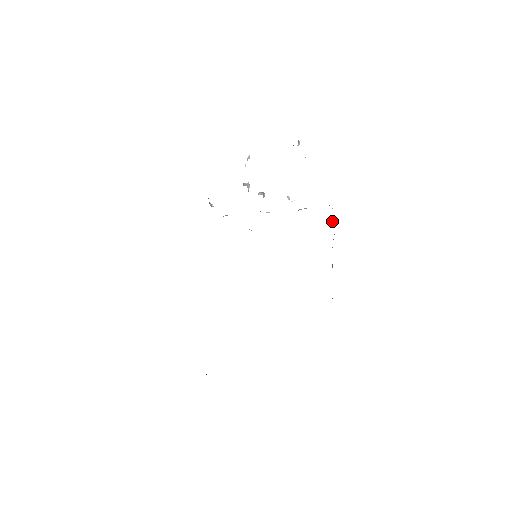
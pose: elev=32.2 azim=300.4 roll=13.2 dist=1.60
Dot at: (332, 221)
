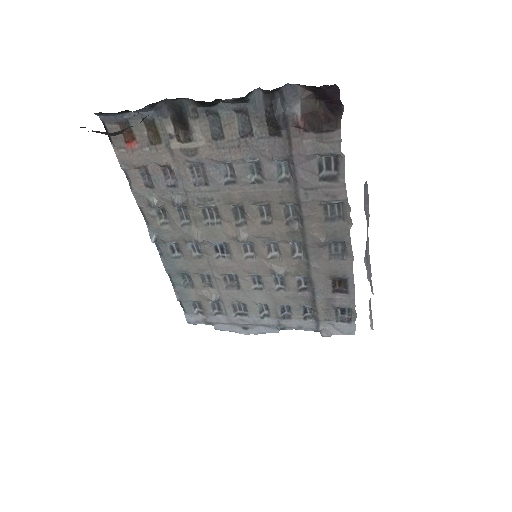
Dot at: occluded
